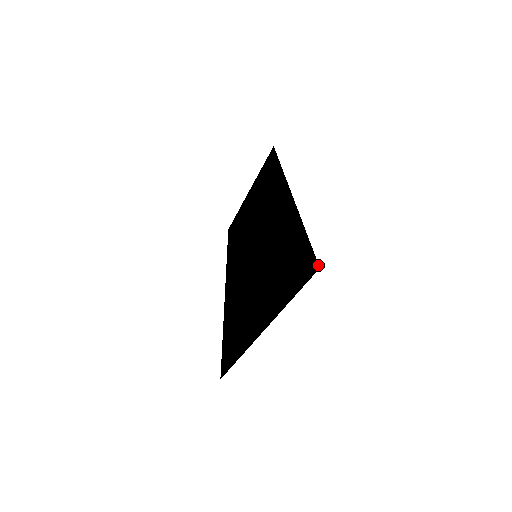
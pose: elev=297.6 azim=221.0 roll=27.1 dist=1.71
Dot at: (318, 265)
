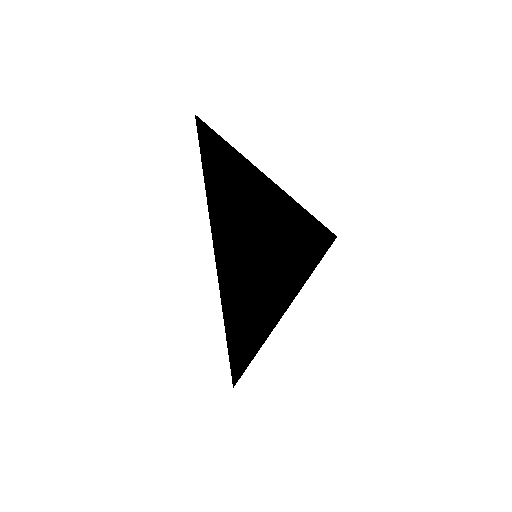
Dot at: (332, 233)
